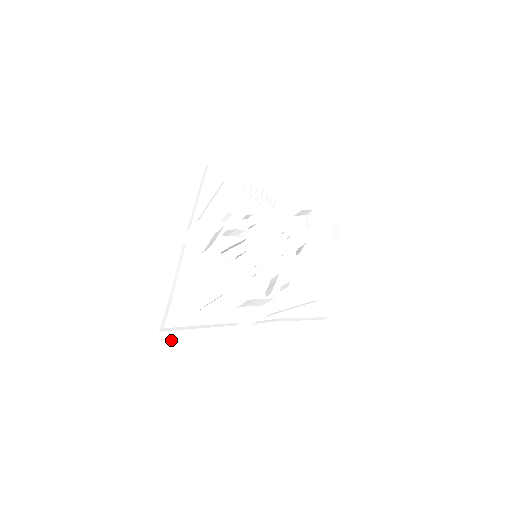
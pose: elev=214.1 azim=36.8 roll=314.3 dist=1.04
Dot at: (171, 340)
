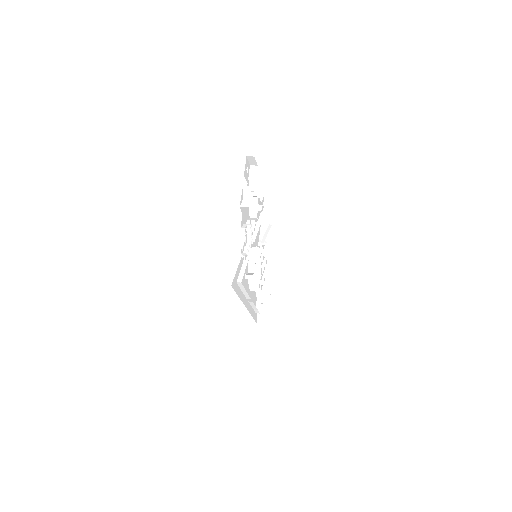
Dot at: (257, 308)
